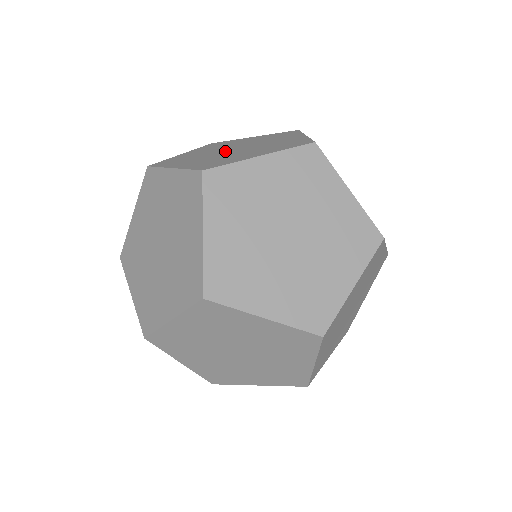
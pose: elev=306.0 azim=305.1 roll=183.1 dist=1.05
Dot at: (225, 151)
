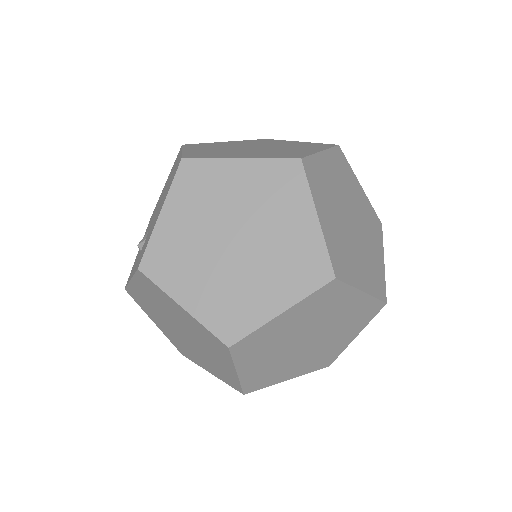
Dot at: (347, 217)
